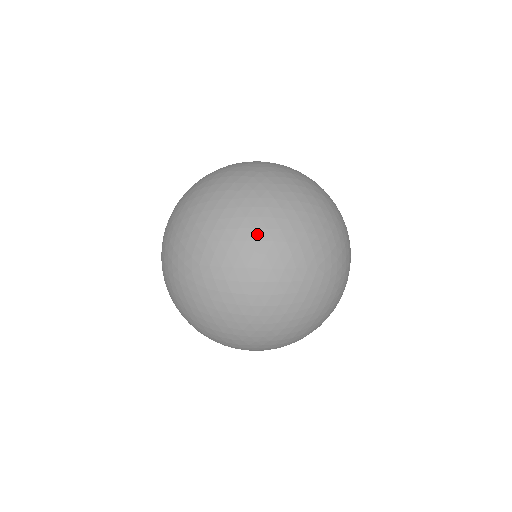
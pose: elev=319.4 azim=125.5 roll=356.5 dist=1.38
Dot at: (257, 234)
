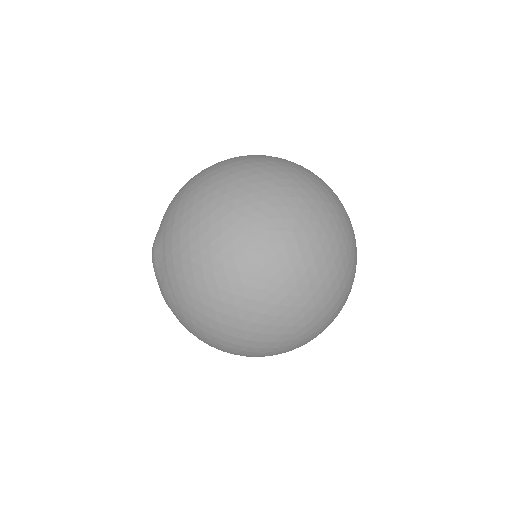
Dot at: (326, 285)
